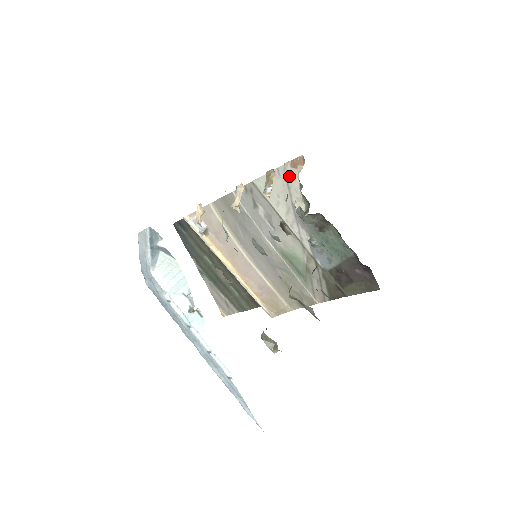
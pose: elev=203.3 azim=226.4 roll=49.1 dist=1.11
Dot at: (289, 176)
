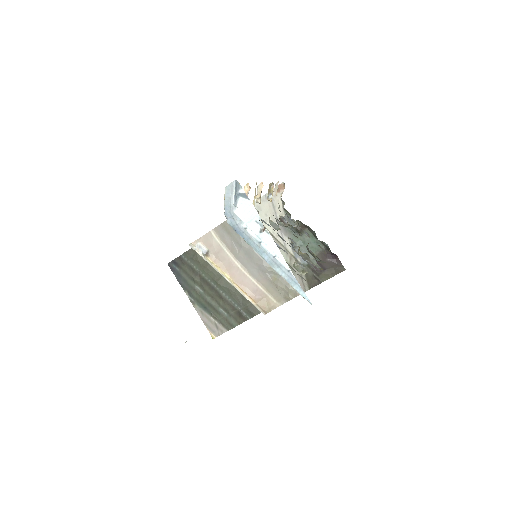
Dot at: (274, 199)
